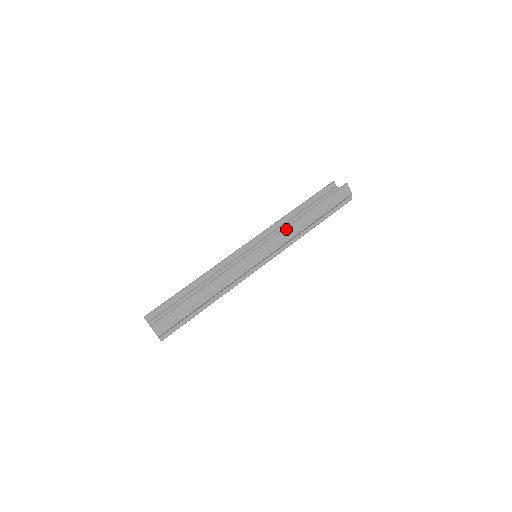
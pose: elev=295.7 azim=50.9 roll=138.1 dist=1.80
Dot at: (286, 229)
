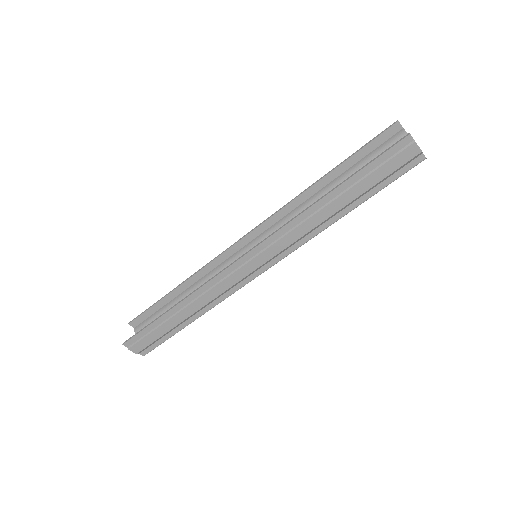
Dot at: (291, 224)
